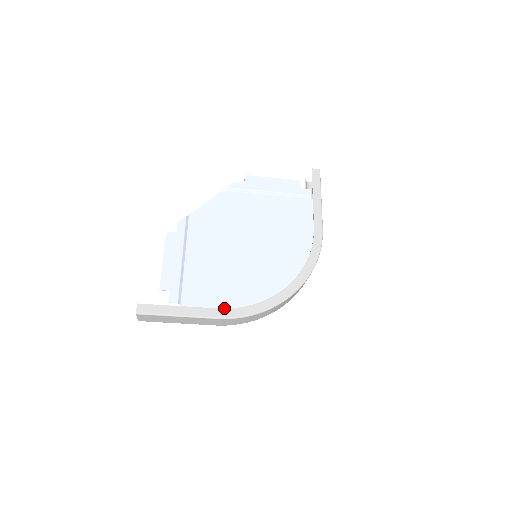
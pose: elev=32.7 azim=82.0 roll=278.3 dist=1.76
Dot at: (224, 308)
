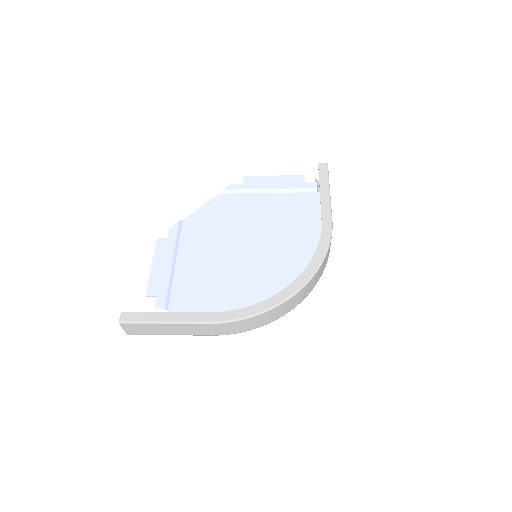
Dot at: (217, 312)
